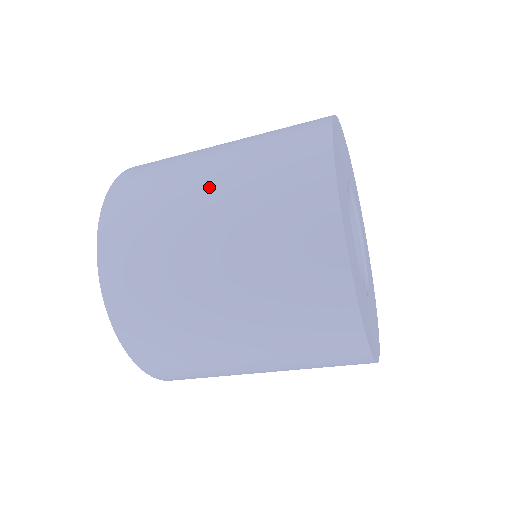
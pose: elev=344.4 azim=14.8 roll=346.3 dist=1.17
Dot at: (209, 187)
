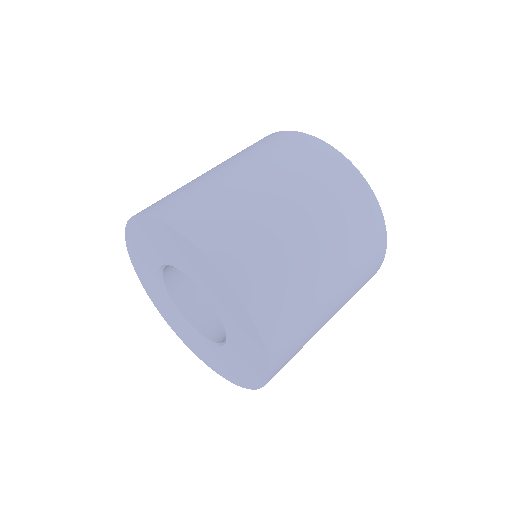
Dot at: (254, 177)
